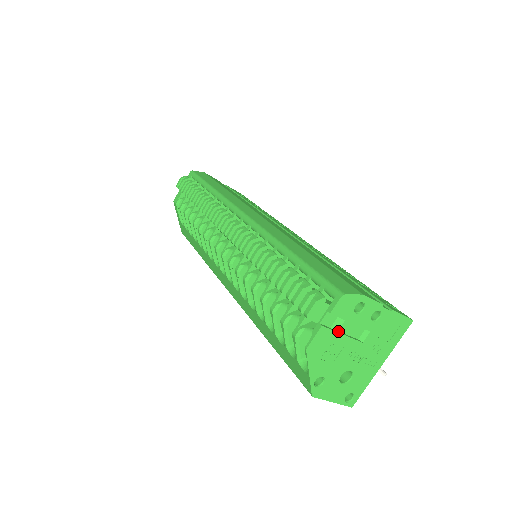
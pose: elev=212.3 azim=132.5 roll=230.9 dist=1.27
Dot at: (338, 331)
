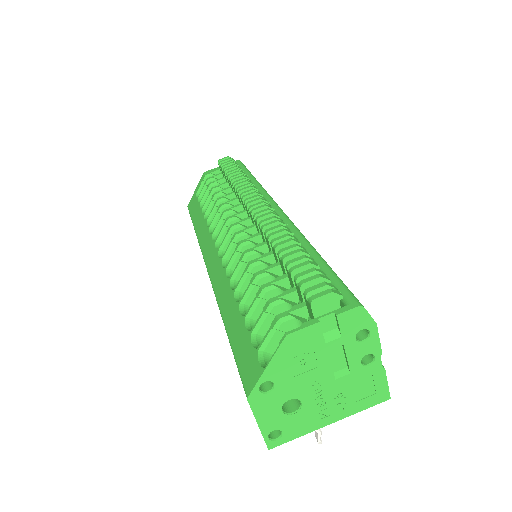
Dot at: (327, 343)
